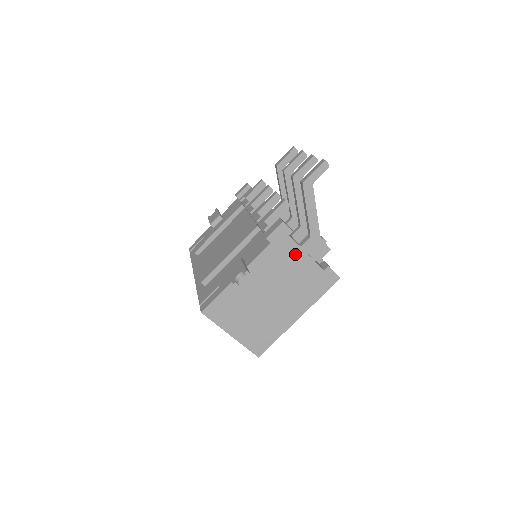
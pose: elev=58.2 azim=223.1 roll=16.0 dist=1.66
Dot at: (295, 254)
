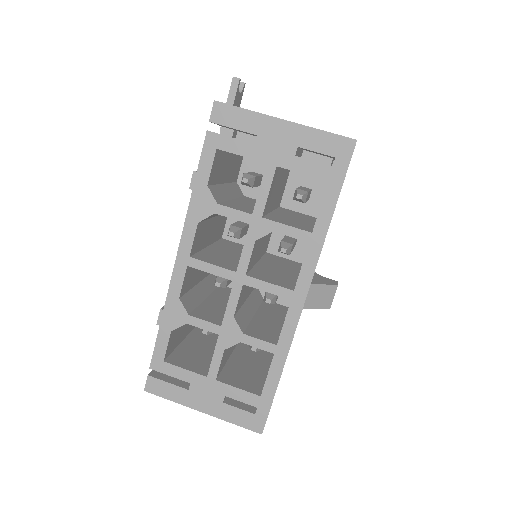
Dot at: occluded
